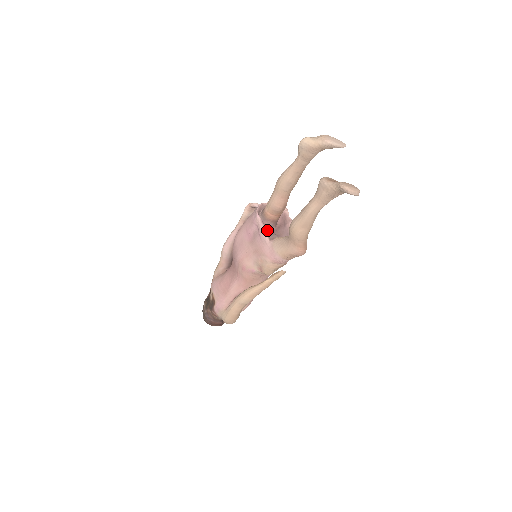
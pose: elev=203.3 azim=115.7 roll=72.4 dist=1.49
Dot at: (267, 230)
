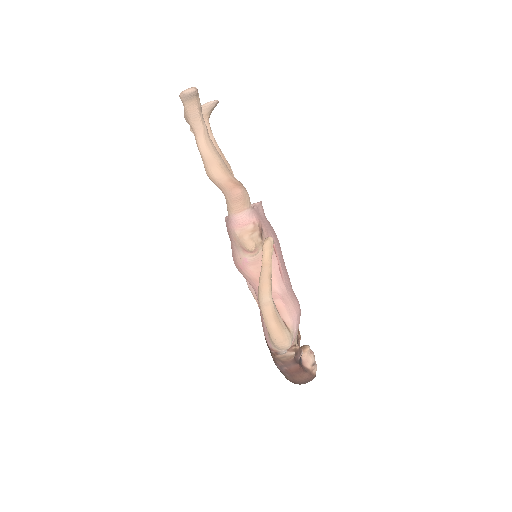
Dot at: occluded
